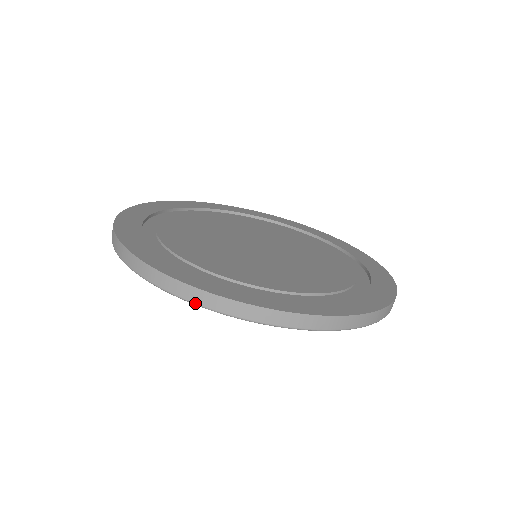
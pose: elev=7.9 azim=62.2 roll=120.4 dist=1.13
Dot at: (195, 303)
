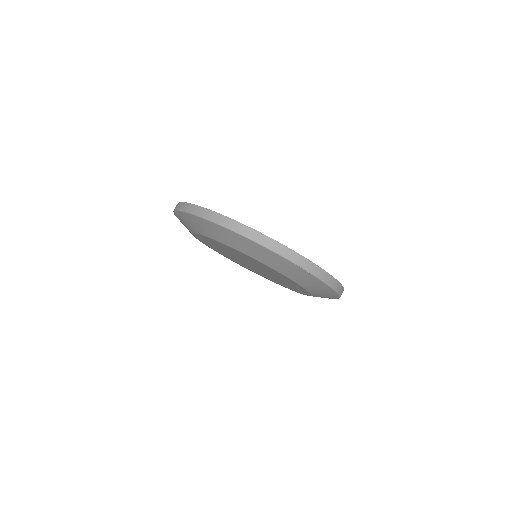
Dot at: (314, 274)
